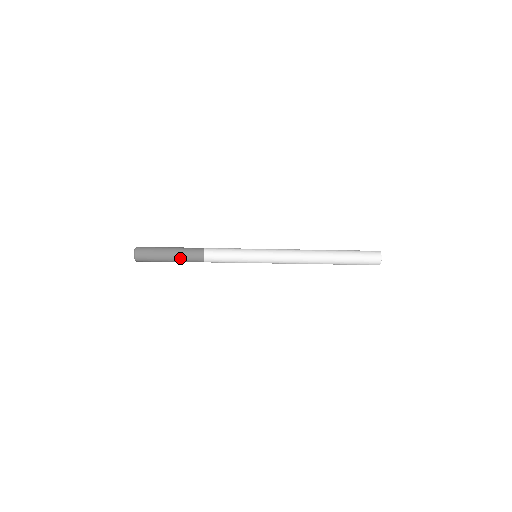
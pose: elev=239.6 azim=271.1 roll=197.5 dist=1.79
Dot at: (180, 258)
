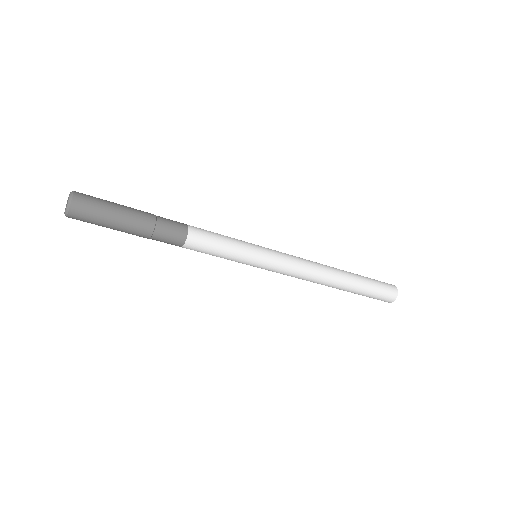
Dot at: (148, 232)
